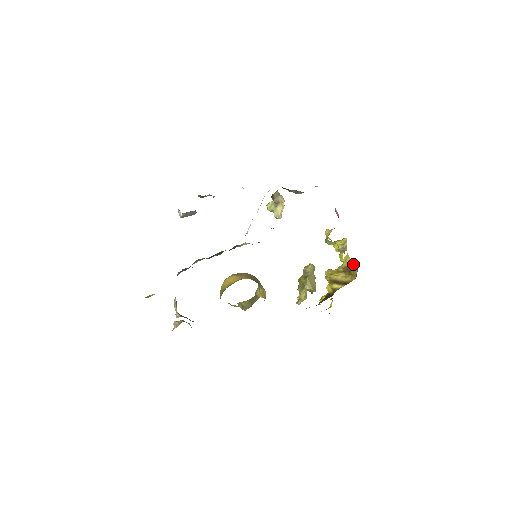
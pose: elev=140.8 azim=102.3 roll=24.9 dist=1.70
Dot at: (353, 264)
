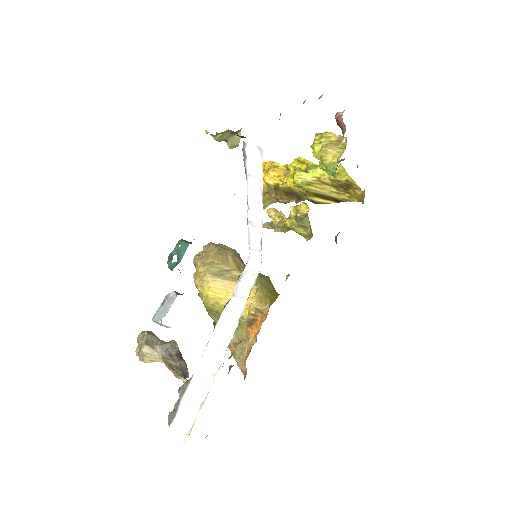
Dot at: (354, 183)
